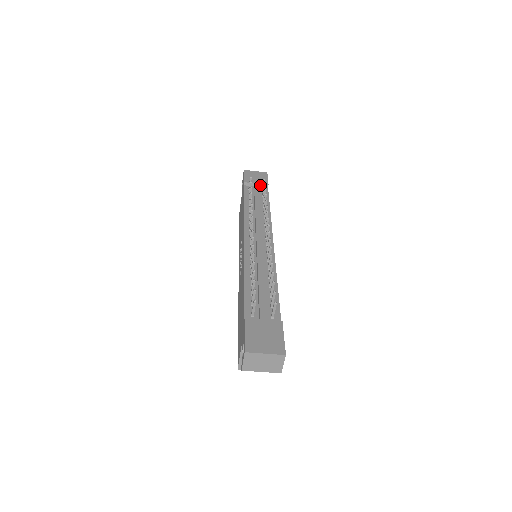
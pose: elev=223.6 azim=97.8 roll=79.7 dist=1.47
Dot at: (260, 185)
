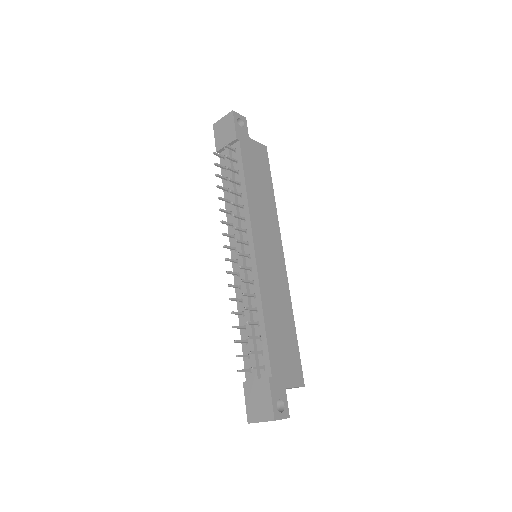
Dot at: (230, 144)
